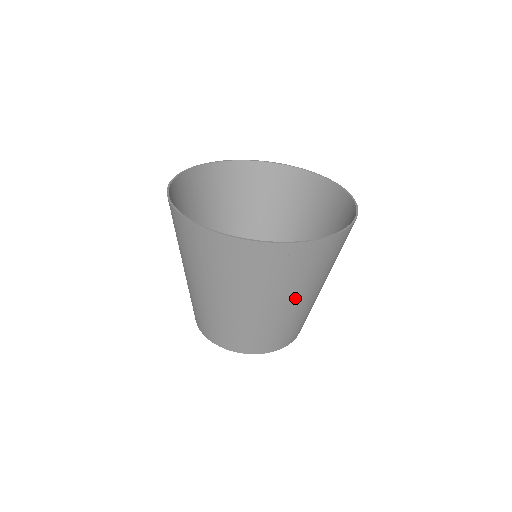
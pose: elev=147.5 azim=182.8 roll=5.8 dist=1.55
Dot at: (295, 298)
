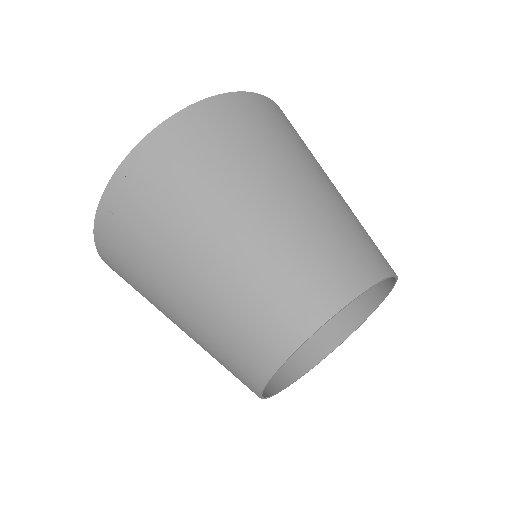
Dot at: (219, 222)
